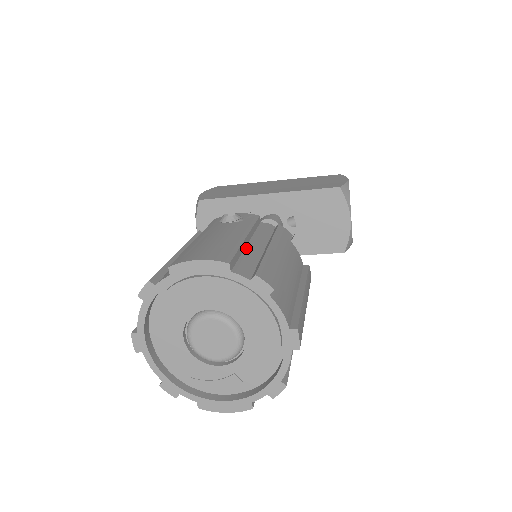
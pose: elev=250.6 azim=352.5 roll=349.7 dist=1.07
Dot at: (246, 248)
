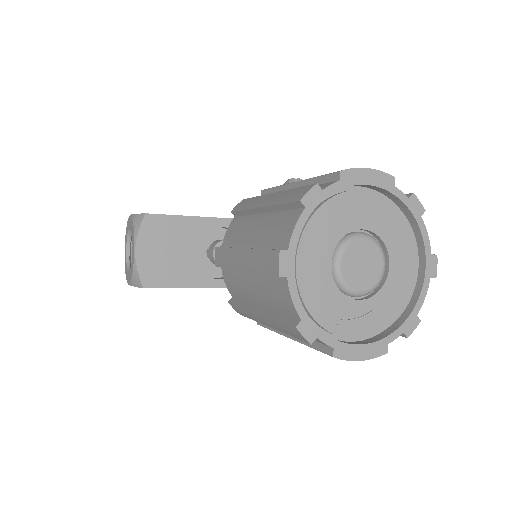
Dot at: occluded
